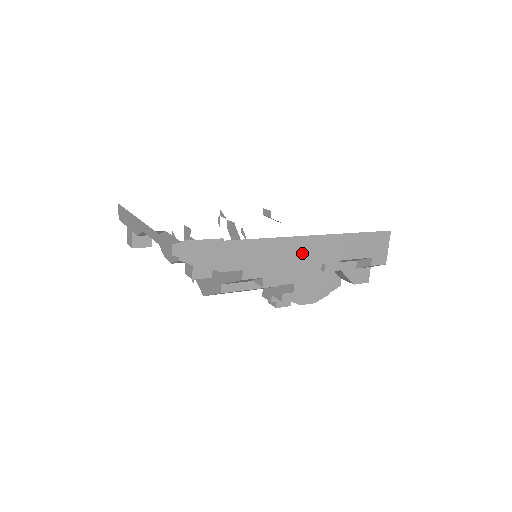
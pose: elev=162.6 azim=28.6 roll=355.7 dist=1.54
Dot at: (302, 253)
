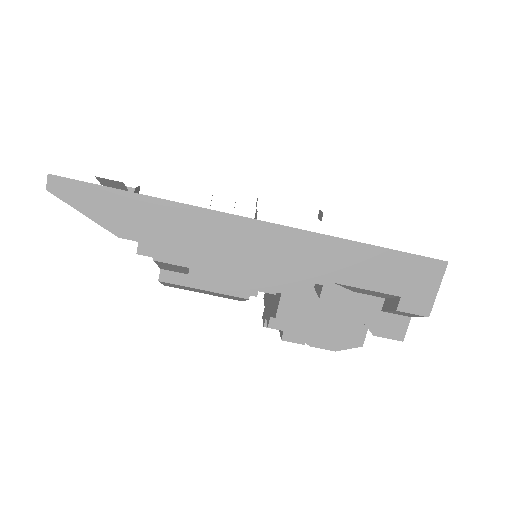
Dot at: (263, 249)
